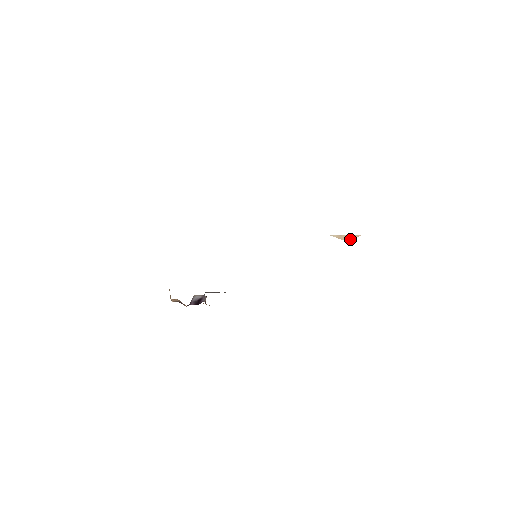
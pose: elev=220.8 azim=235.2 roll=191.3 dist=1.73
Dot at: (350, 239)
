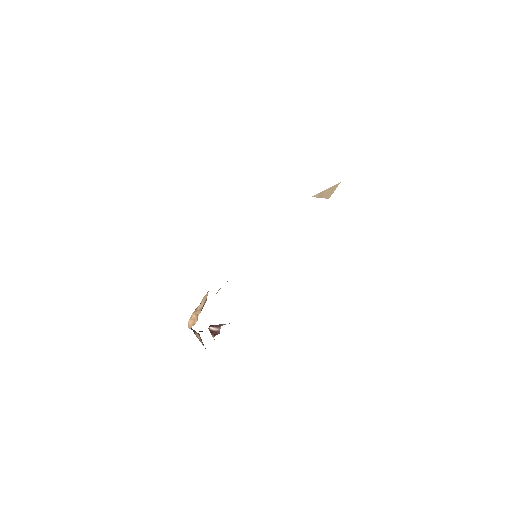
Dot at: (331, 194)
